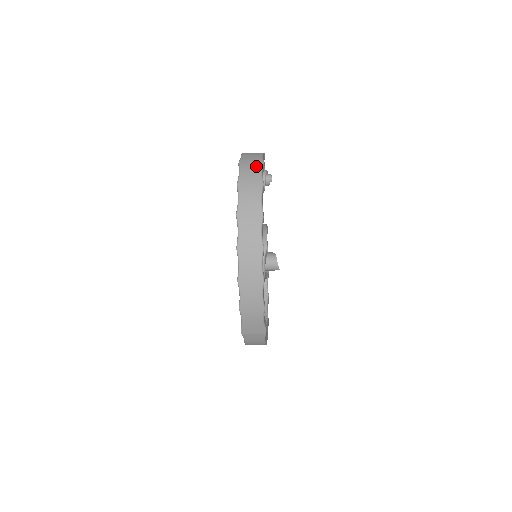
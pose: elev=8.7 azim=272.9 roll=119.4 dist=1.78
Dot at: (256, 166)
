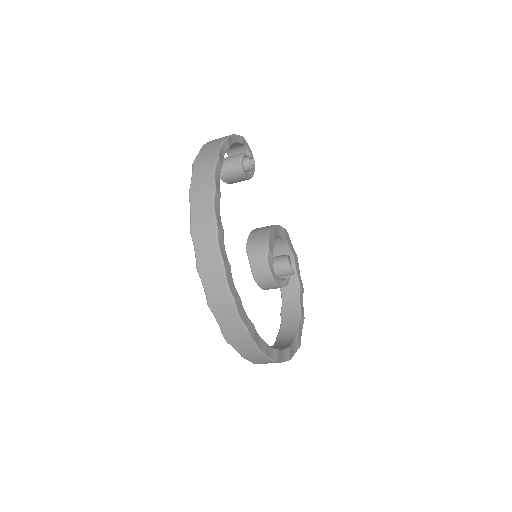
Dot at: (217, 143)
